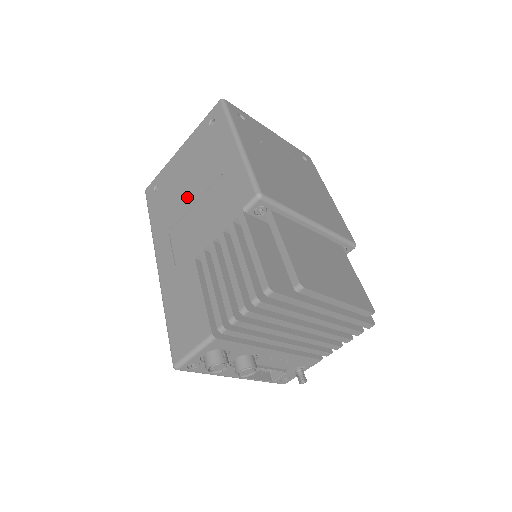
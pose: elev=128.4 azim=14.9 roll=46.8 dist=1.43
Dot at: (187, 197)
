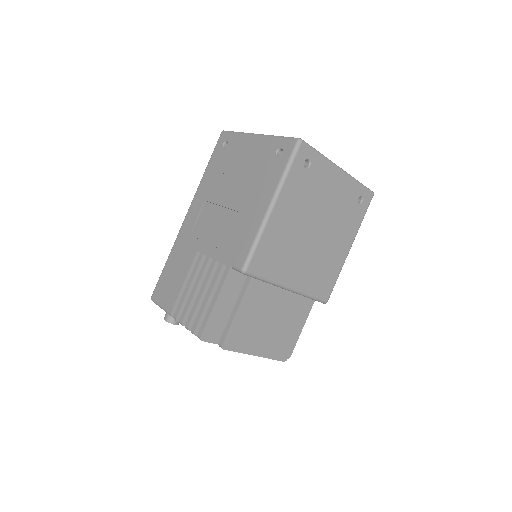
Dot at: (227, 193)
